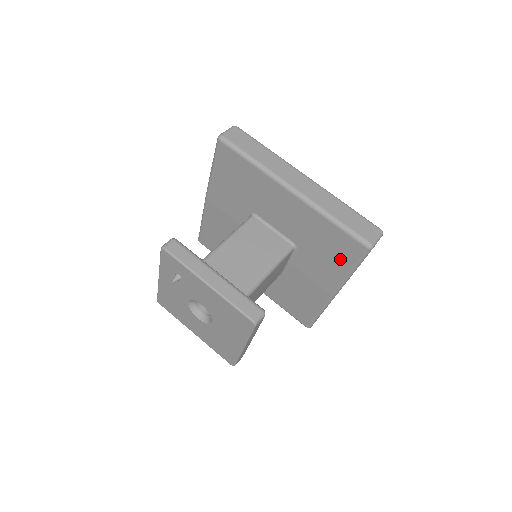
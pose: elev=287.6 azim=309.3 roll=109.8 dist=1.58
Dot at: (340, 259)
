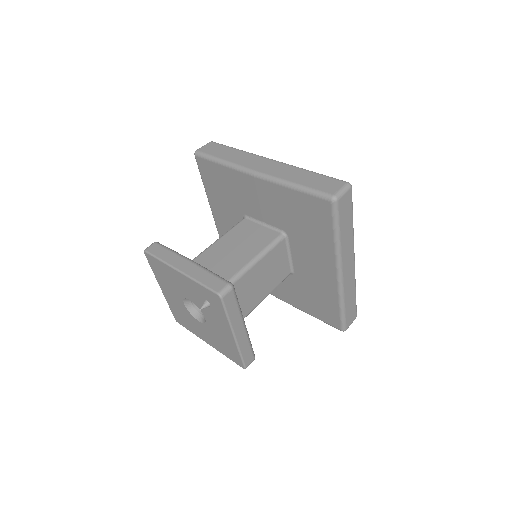
Dot at: (315, 310)
